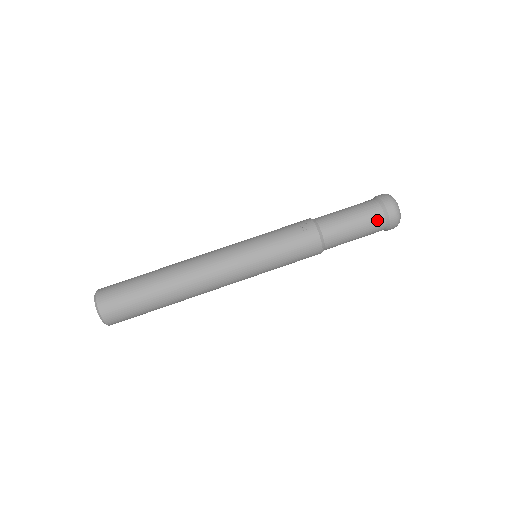
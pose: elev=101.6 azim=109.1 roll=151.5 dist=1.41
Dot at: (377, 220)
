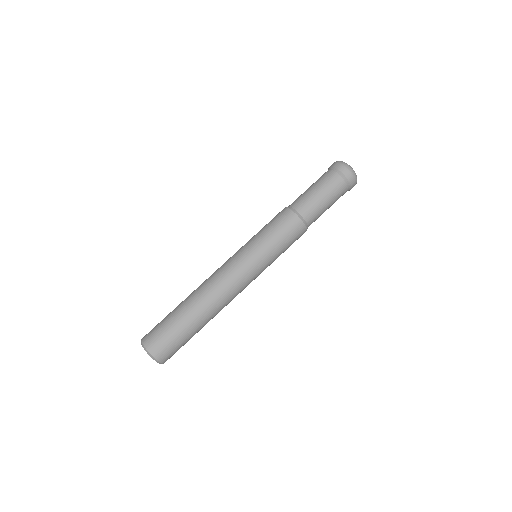
Dot at: (343, 192)
